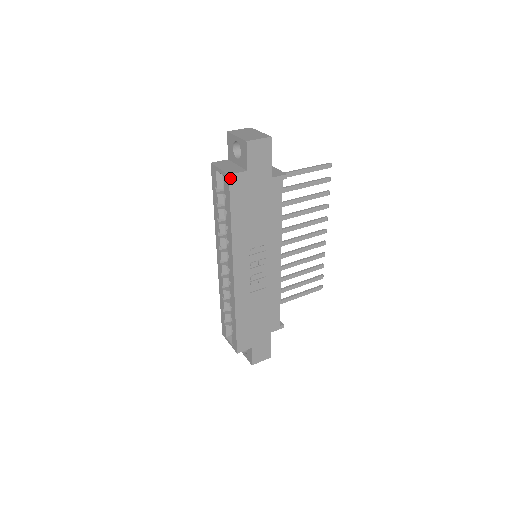
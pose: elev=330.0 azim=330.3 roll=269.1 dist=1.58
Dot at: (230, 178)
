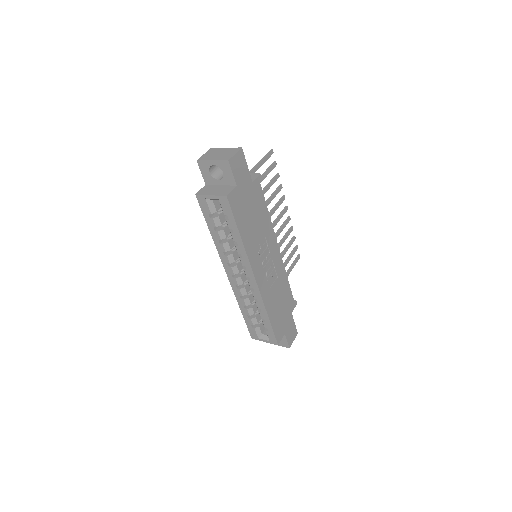
Dot at: (228, 198)
